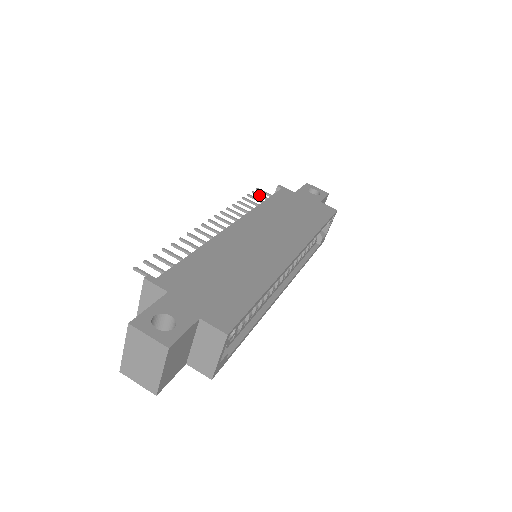
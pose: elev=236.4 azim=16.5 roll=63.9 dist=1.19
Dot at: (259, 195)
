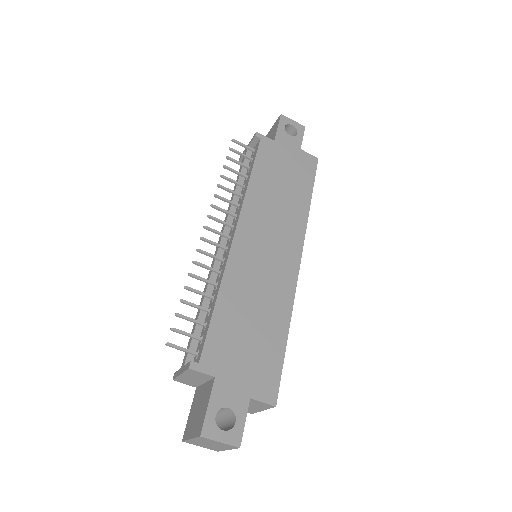
Dot at: (238, 153)
